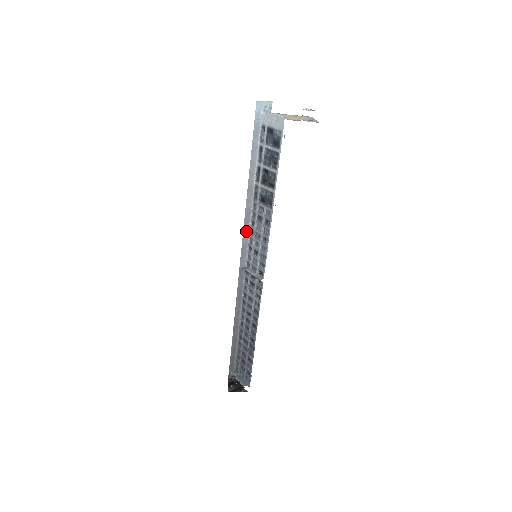
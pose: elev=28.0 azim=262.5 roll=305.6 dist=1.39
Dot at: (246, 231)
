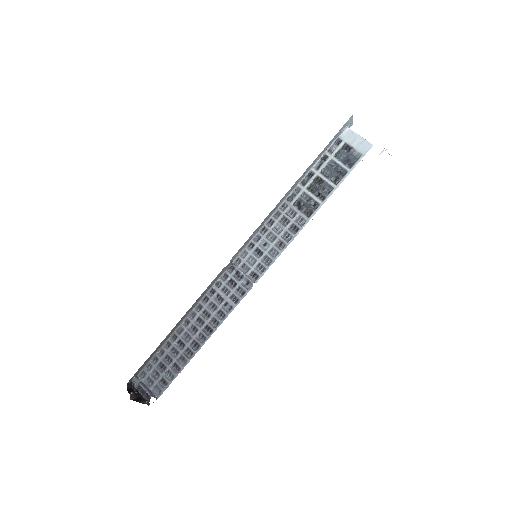
Dot at: (260, 226)
